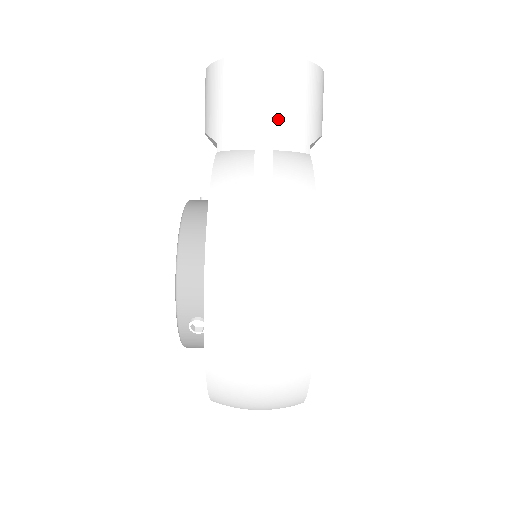
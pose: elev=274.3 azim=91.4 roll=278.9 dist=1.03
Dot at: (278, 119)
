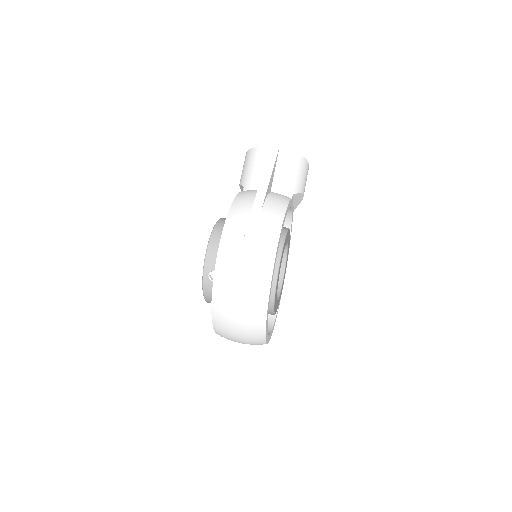
Dot at: (276, 177)
